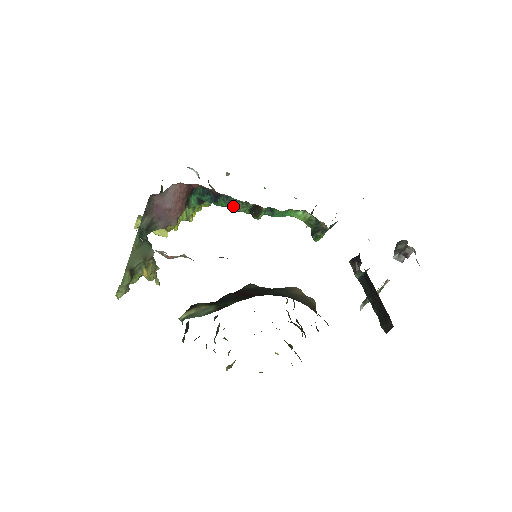
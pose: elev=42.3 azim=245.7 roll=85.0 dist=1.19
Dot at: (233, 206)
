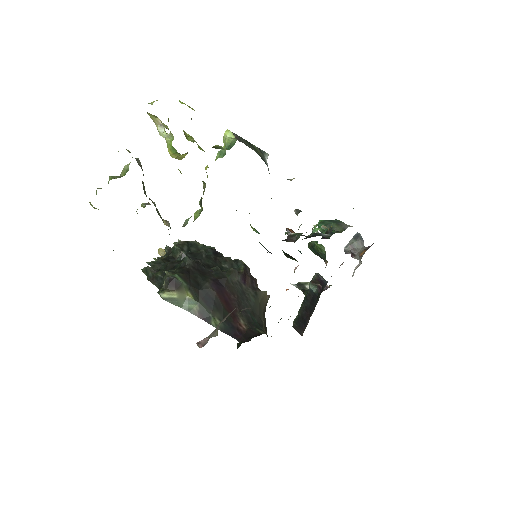
Dot at: occluded
